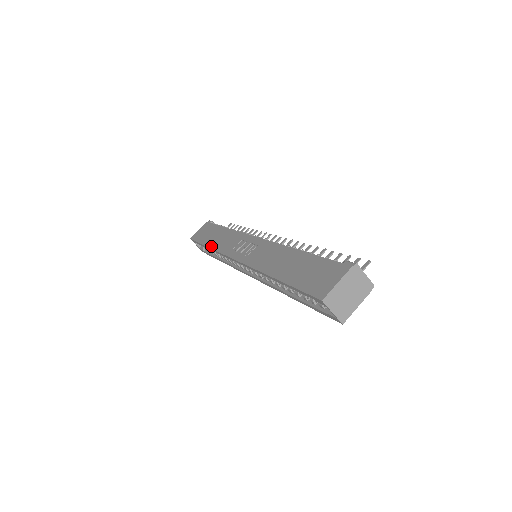
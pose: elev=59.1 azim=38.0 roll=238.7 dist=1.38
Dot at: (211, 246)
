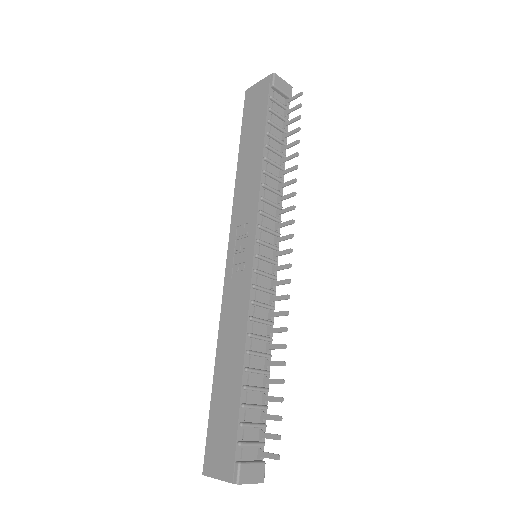
Dot at: (238, 169)
